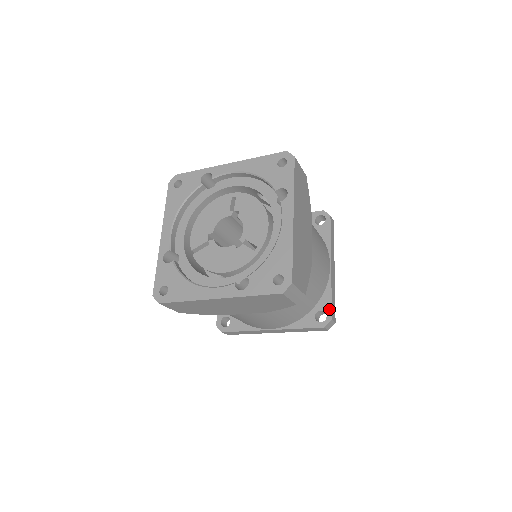
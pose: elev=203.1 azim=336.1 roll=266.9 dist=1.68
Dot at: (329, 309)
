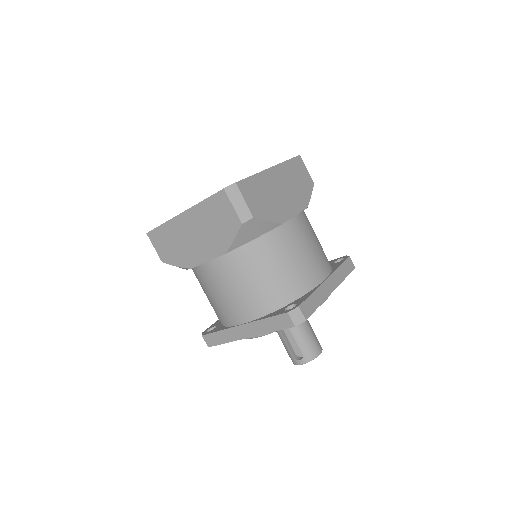
Dot at: (337, 259)
